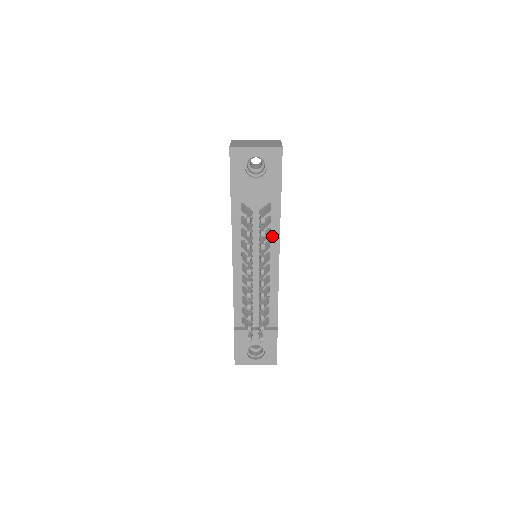
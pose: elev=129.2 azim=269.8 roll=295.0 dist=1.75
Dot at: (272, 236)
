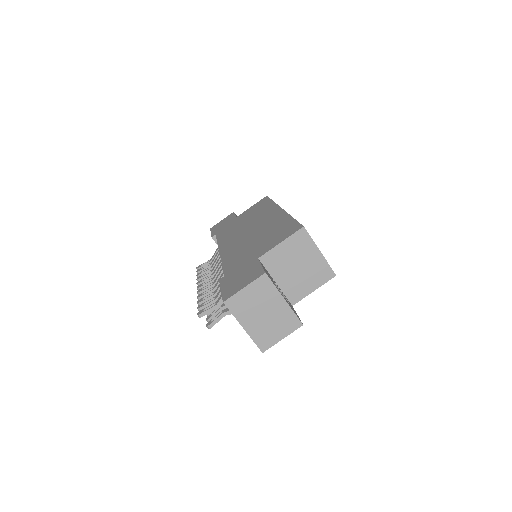
Dot at: occluded
